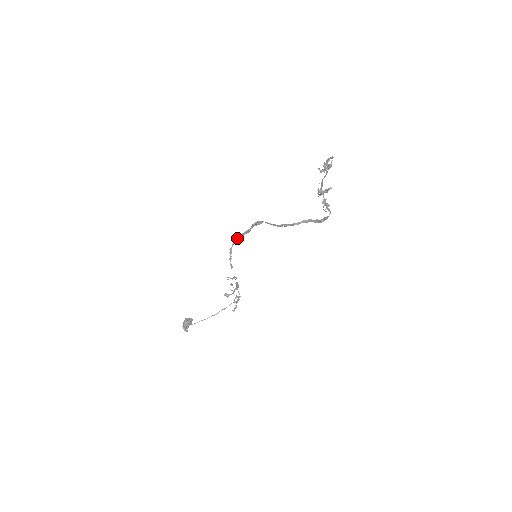
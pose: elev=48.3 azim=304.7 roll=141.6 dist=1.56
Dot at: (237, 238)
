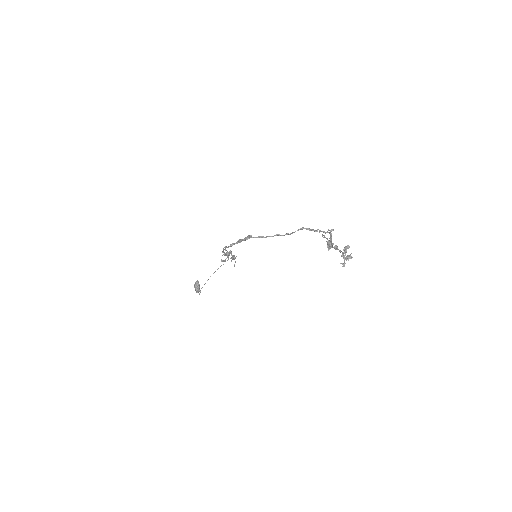
Dot at: occluded
